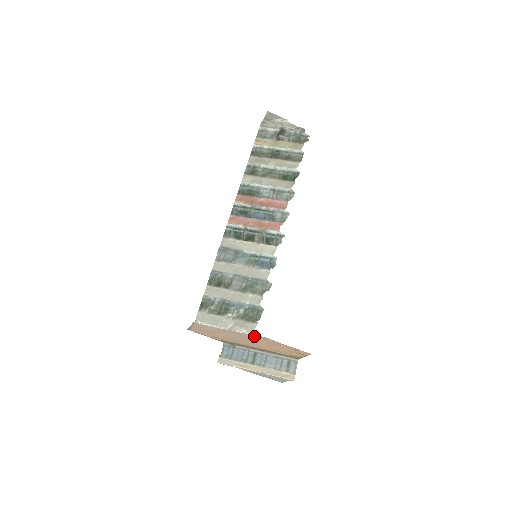
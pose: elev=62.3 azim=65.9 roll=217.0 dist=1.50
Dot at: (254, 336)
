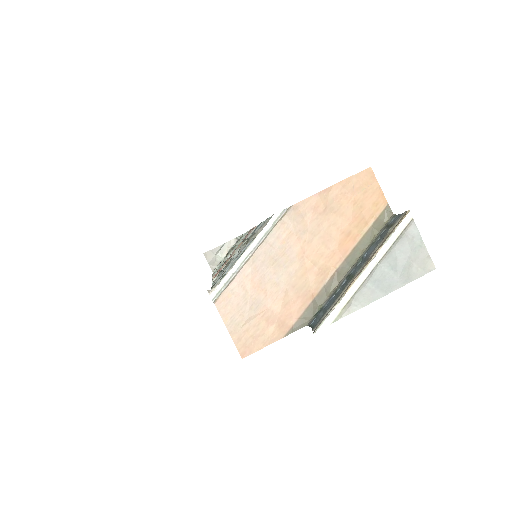
Dot at: (287, 224)
